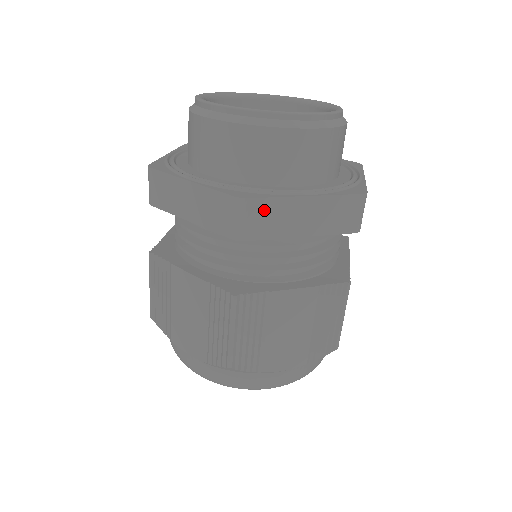
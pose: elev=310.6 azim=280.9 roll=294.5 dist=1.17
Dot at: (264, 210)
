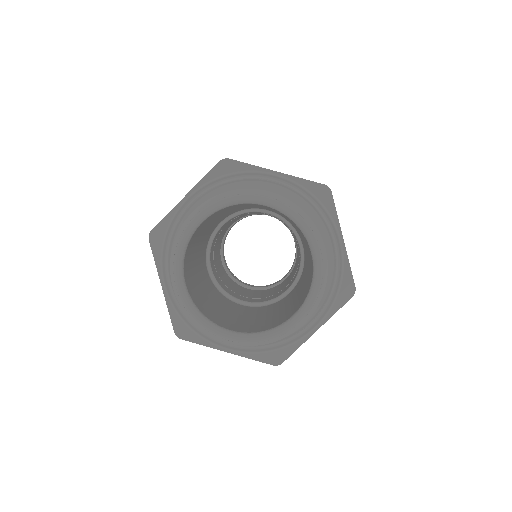
Dot at: occluded
